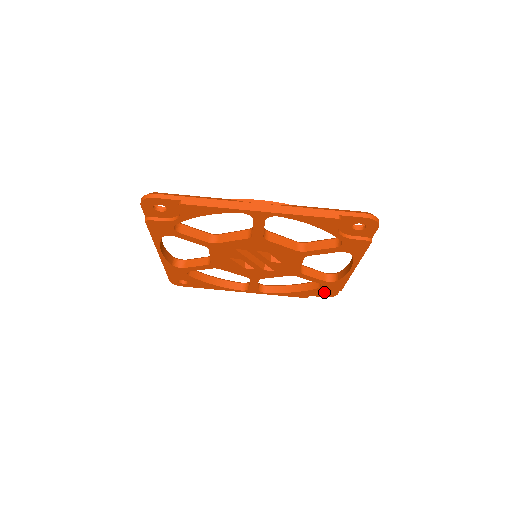
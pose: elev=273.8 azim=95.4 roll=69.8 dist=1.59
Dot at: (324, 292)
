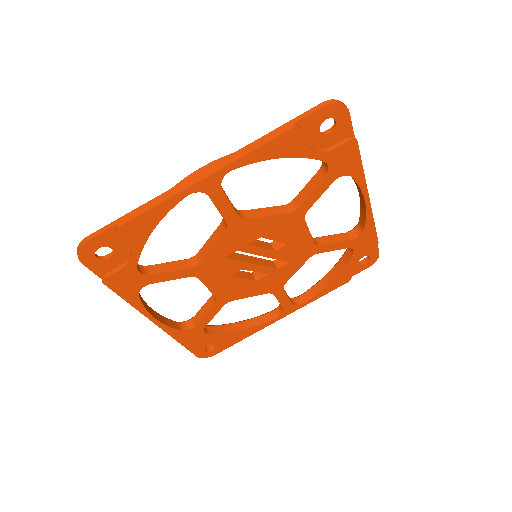
Dot at: (364, 261)
